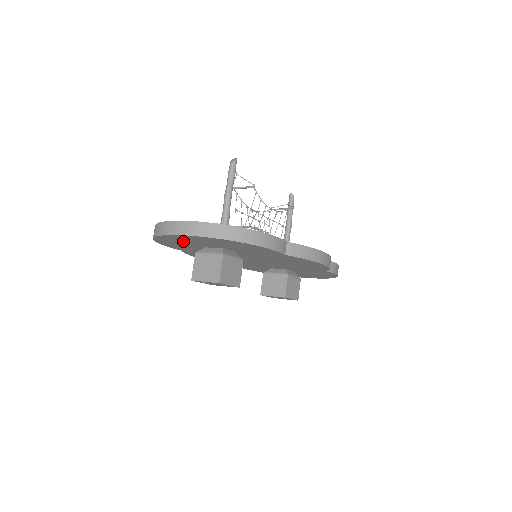
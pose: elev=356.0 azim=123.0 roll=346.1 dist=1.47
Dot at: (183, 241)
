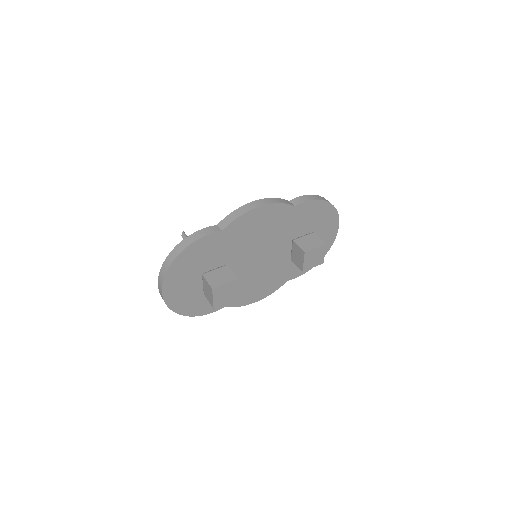
Dot at: (185, 296)
